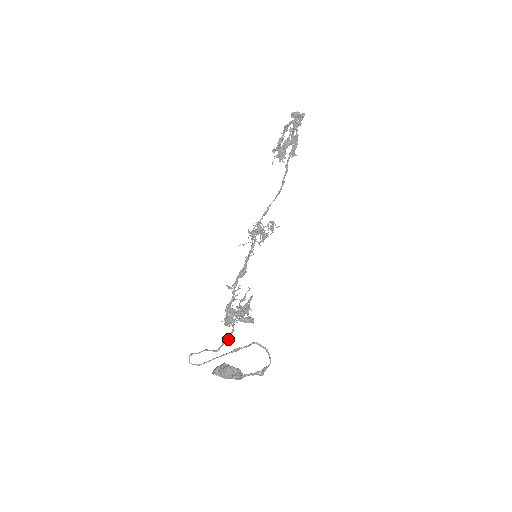
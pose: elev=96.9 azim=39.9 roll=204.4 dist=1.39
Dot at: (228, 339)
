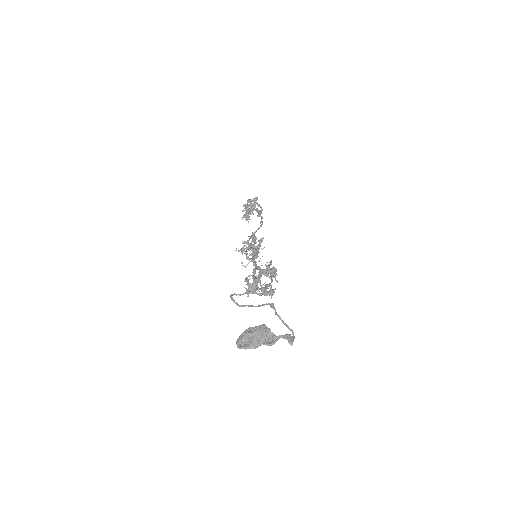
Dot at: (270, 285)
